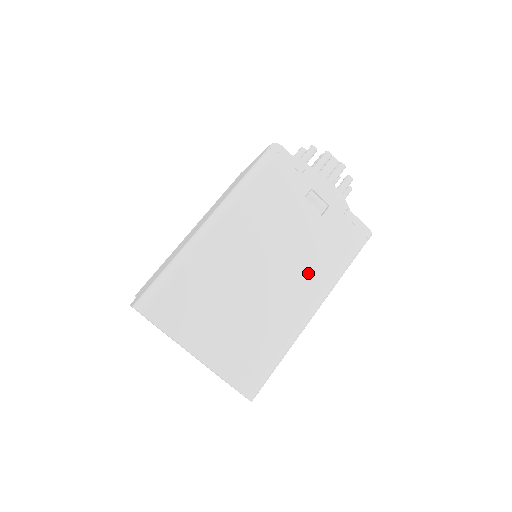
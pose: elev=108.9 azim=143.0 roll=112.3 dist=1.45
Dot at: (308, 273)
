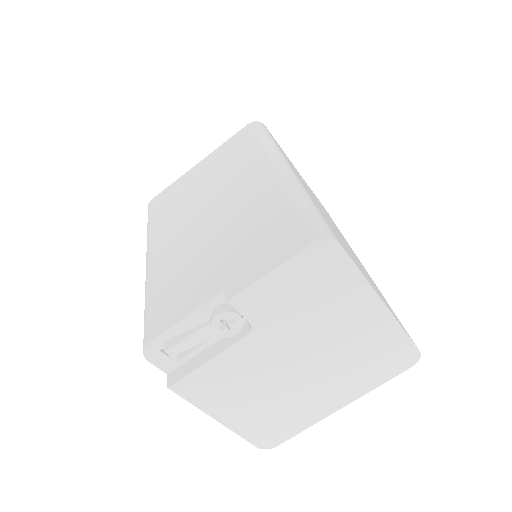
Dot at: (342, 236)
